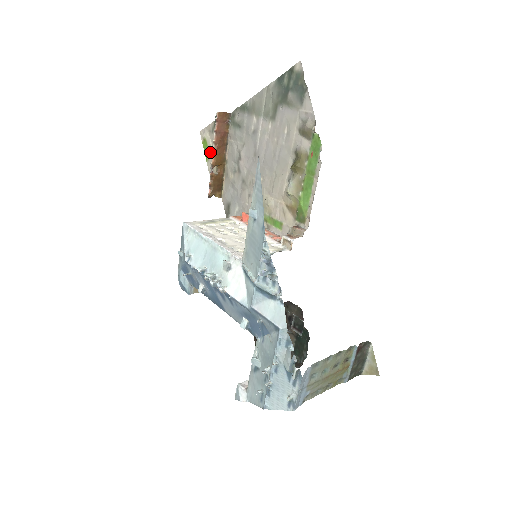
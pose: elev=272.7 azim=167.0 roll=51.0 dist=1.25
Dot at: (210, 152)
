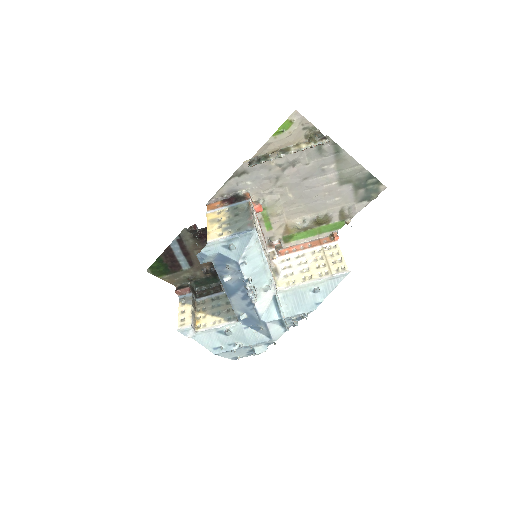
Dot at: (284, 136)
